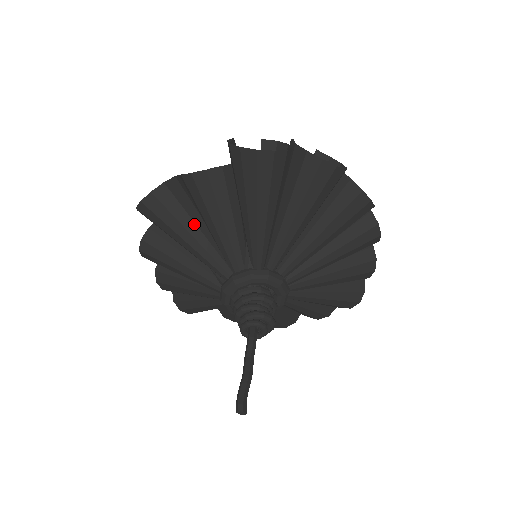
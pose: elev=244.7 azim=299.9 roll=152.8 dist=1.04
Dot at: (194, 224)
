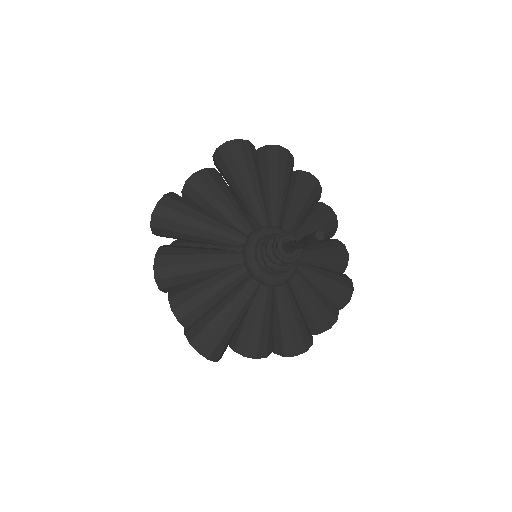
Dot at: (204, 211)
